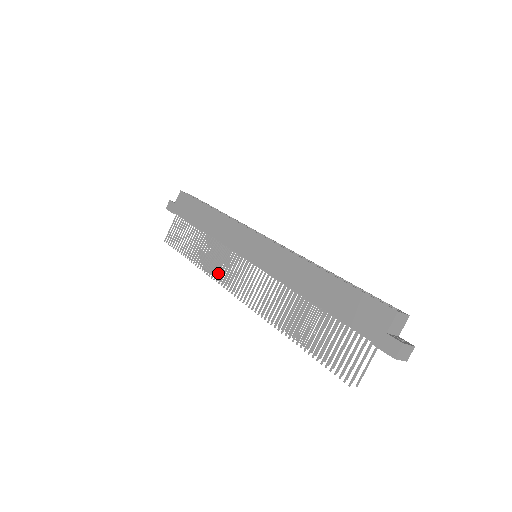
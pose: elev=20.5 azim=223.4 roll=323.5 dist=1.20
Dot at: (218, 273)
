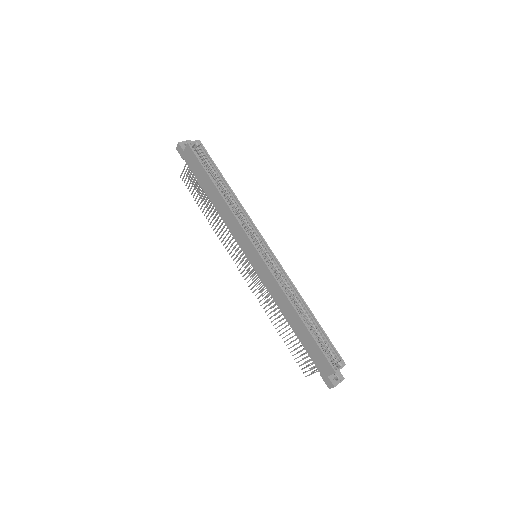
Dot at: occluded
